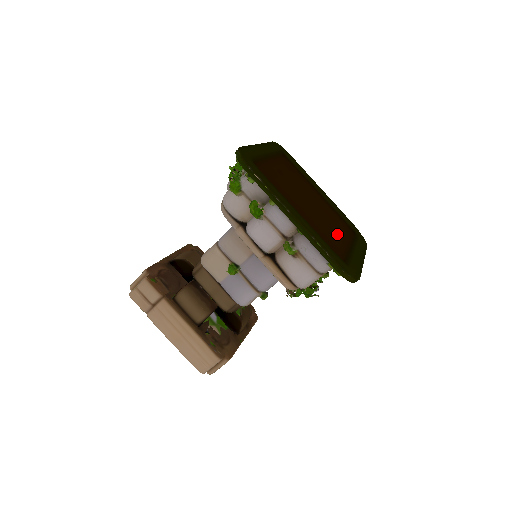
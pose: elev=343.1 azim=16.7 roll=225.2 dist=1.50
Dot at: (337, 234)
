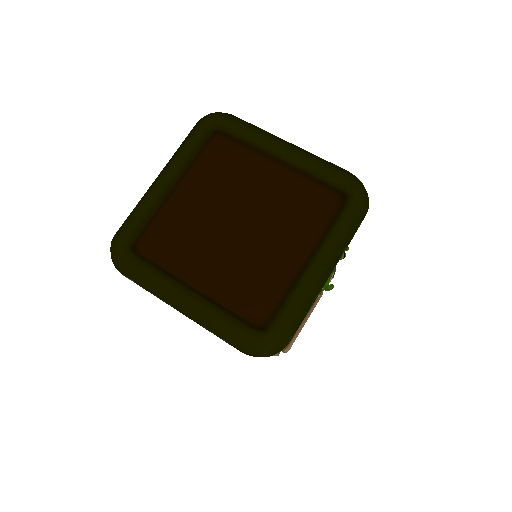
Dot at: (281, 254)
